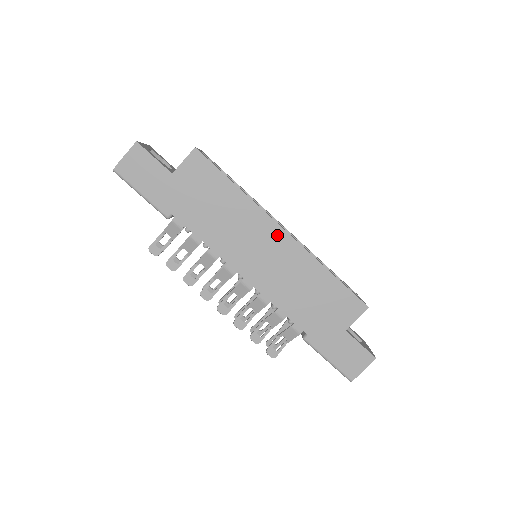
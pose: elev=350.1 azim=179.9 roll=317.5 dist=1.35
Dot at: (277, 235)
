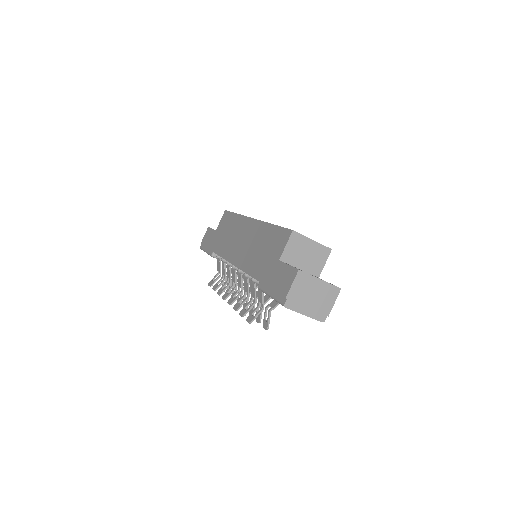
Dot at: (249, 224)
